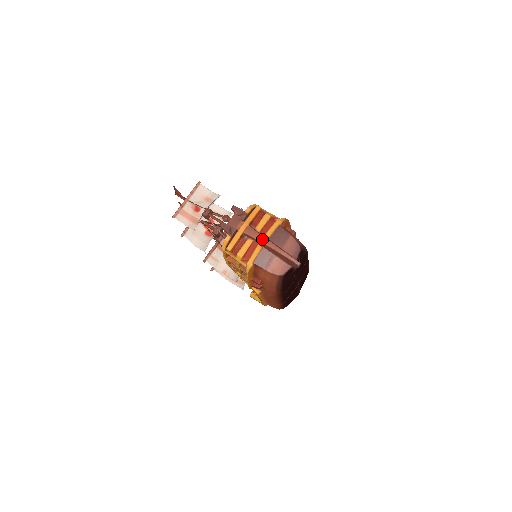
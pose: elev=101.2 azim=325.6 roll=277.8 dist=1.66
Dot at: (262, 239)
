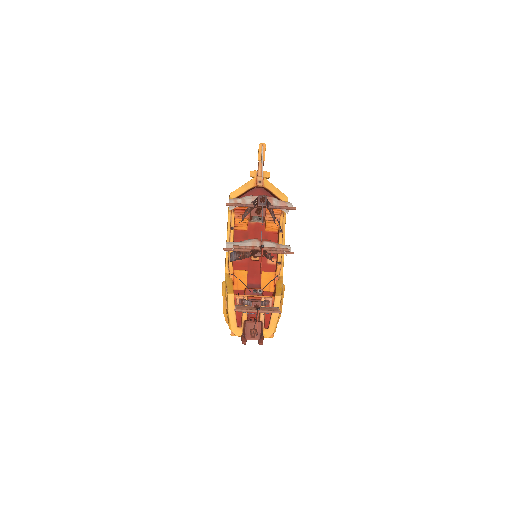
Dot at: occluded
